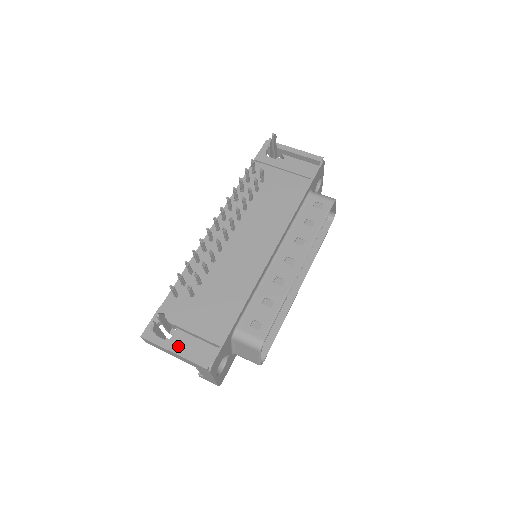
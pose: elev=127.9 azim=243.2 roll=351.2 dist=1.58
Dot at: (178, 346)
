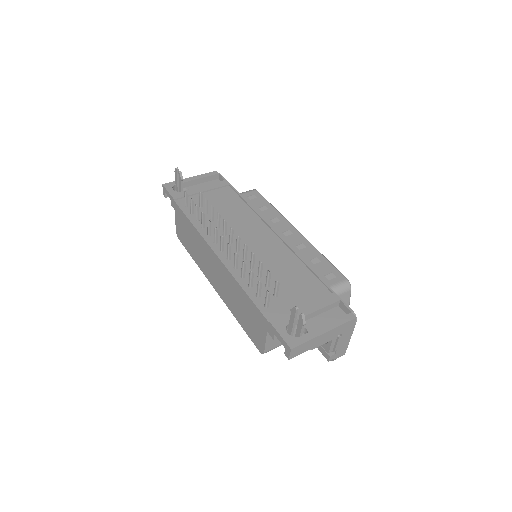
Dot at: occluded
